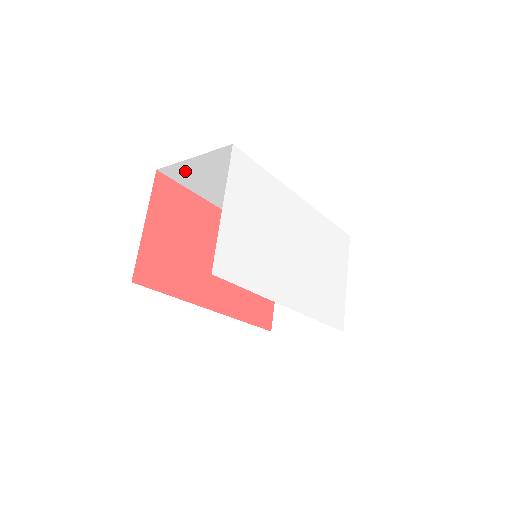
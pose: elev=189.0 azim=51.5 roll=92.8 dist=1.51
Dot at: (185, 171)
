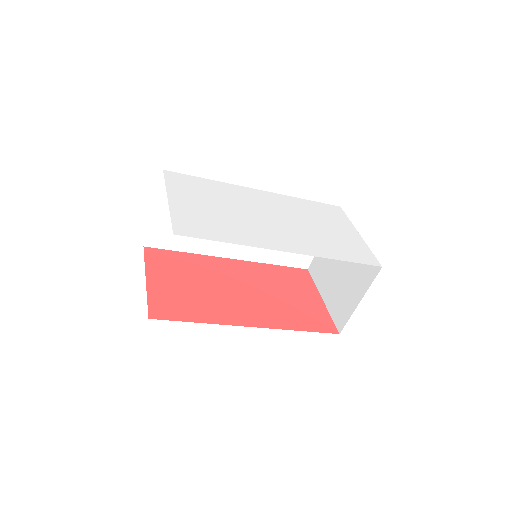
Dot at: (161, 231)
